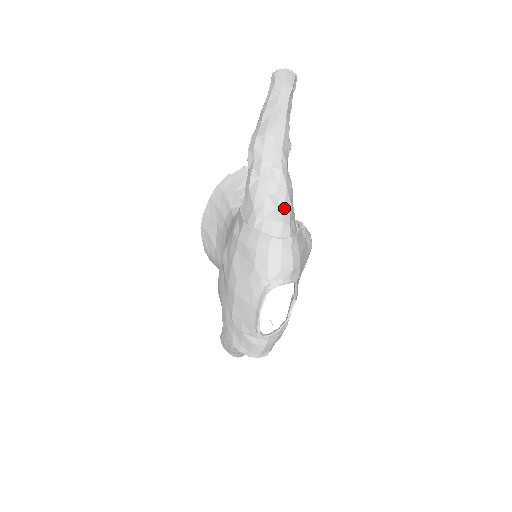
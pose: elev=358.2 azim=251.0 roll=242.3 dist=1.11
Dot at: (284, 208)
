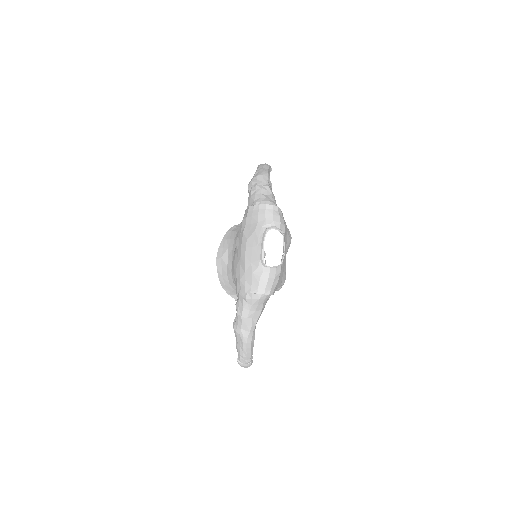
Dot at: (272, 199)
